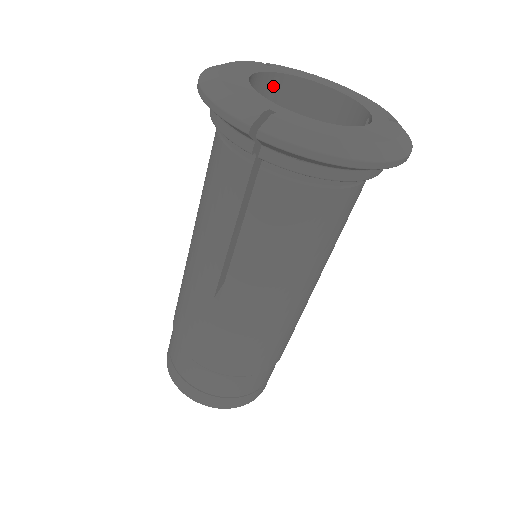
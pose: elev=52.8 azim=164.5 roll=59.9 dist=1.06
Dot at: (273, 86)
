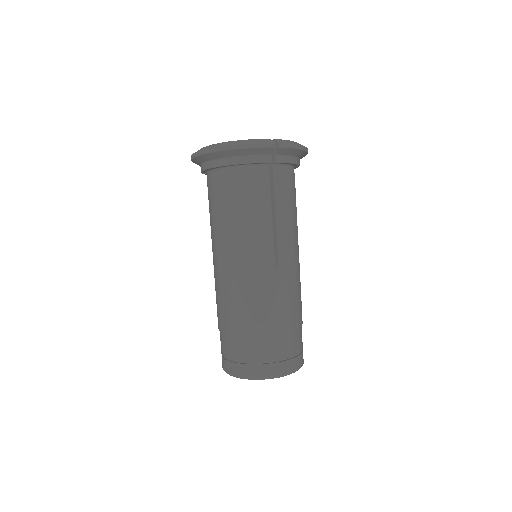
Dot at: occluded
